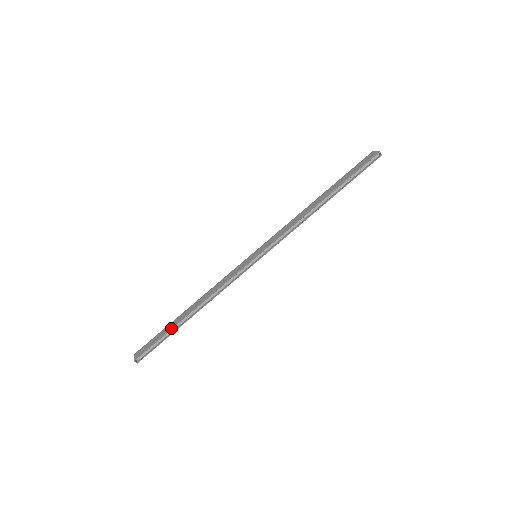
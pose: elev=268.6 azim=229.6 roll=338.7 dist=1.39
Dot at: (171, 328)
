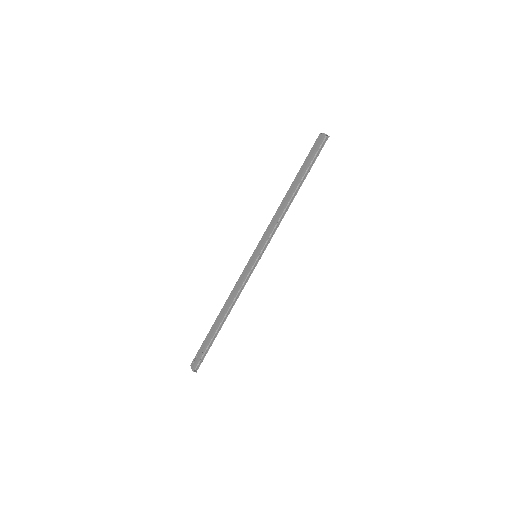
Dot at: (211, 337)
